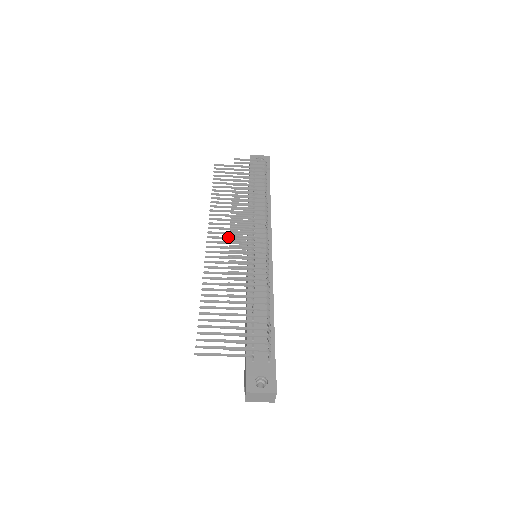
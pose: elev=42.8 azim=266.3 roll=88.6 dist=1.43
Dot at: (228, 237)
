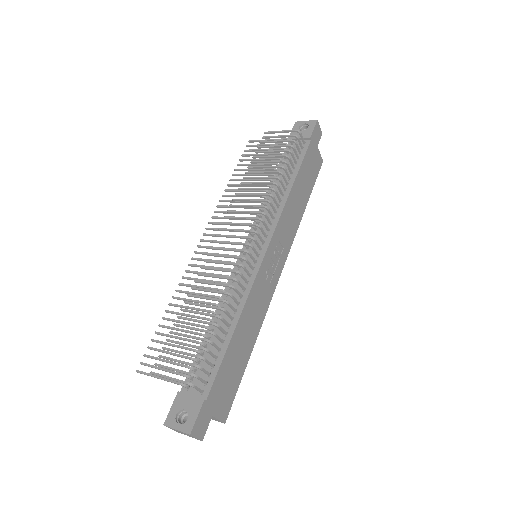
Dot at: occluded
